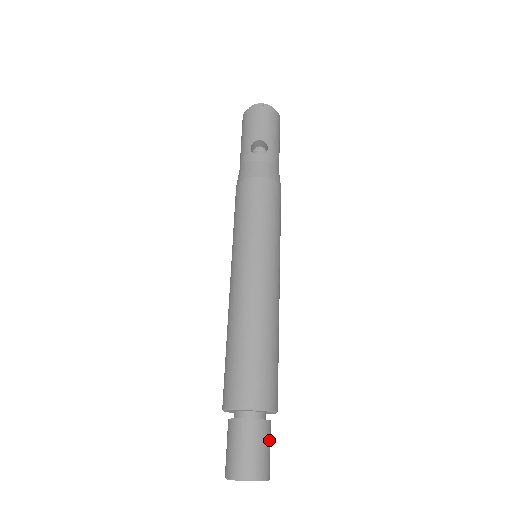
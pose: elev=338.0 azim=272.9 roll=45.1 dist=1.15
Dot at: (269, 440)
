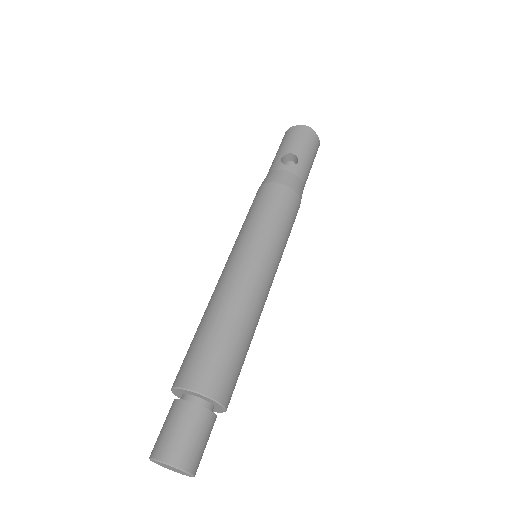
Dot at: (207, 433)
